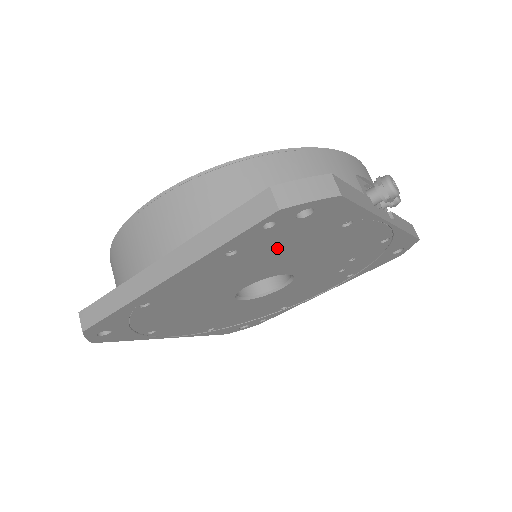
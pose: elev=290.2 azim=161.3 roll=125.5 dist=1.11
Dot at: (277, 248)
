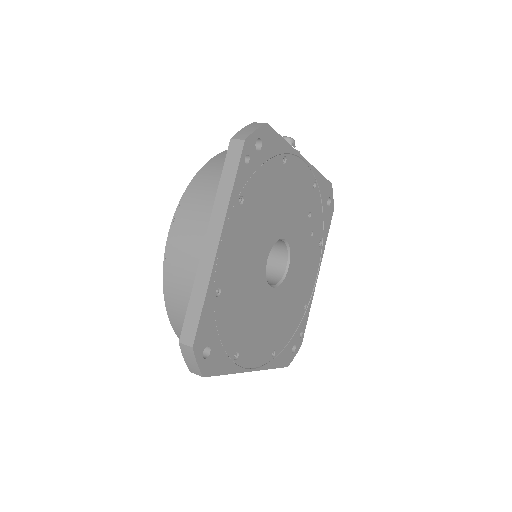
Dot at: (262, 195)
